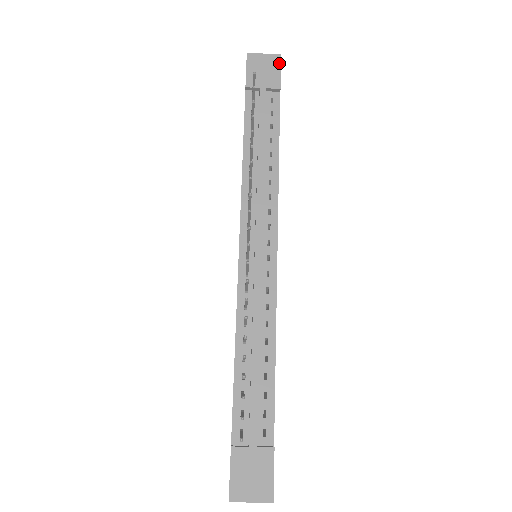
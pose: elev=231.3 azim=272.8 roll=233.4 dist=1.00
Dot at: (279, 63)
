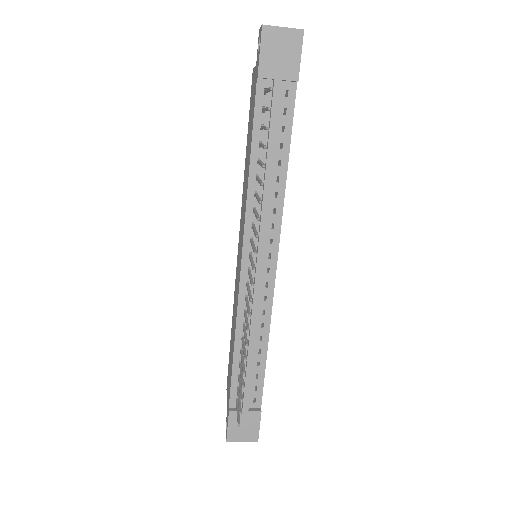
Dot at: (300, 43)
